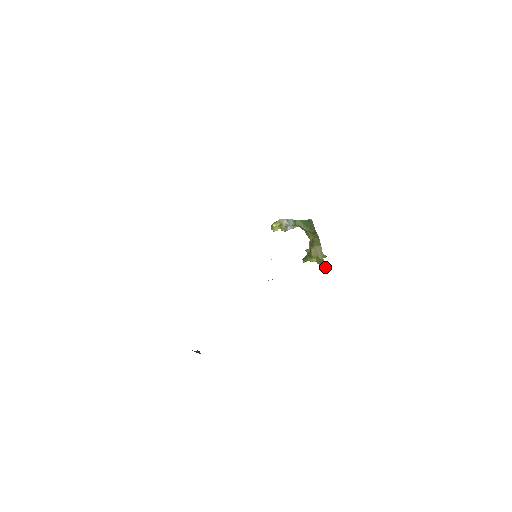
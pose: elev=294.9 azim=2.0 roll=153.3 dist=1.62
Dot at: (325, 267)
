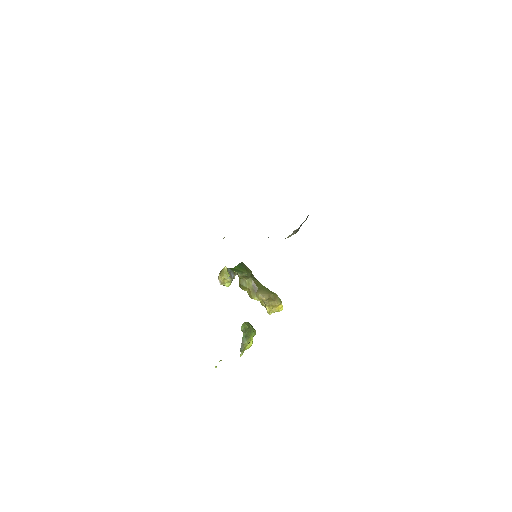
Dot at: (280, 301)
